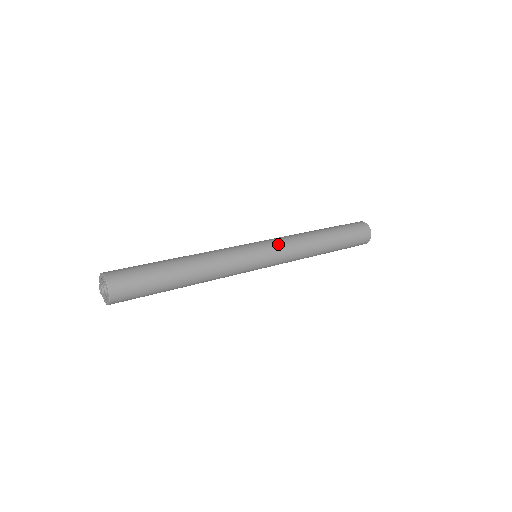
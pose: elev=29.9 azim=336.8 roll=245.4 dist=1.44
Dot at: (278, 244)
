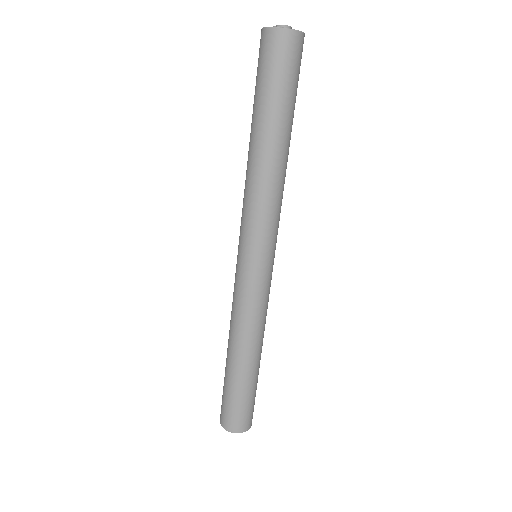
Dot at: (246, 231)
